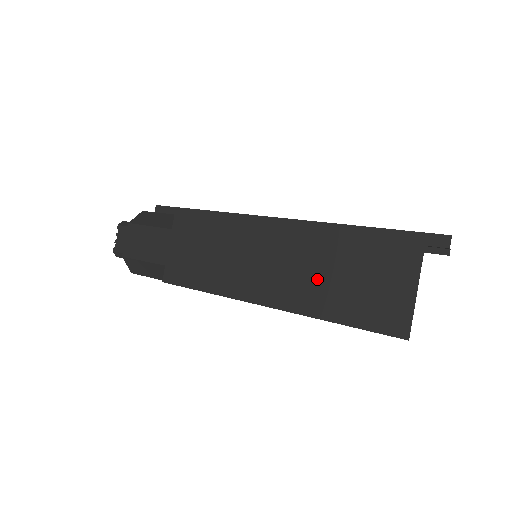
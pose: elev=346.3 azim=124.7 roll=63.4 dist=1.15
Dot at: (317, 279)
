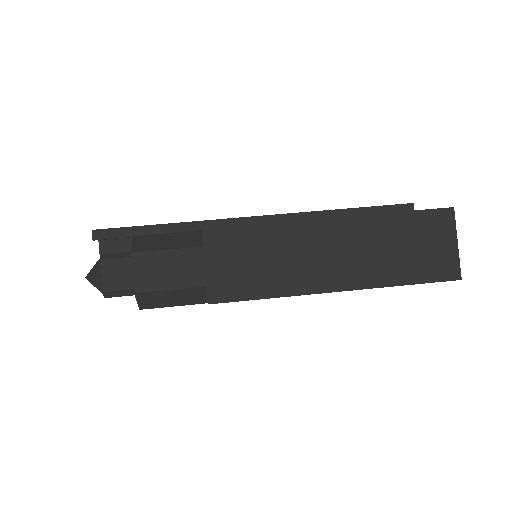
Dot at: (381, 255)
